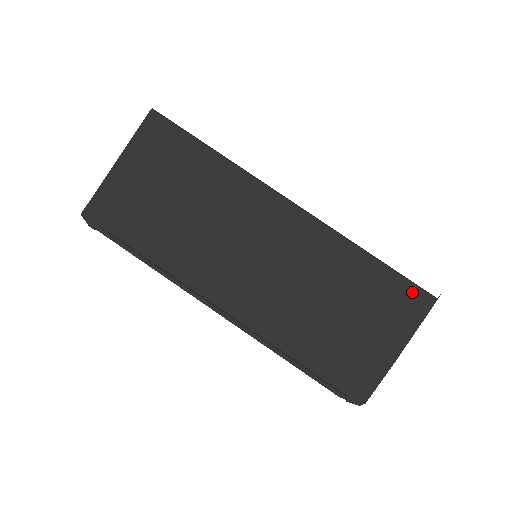
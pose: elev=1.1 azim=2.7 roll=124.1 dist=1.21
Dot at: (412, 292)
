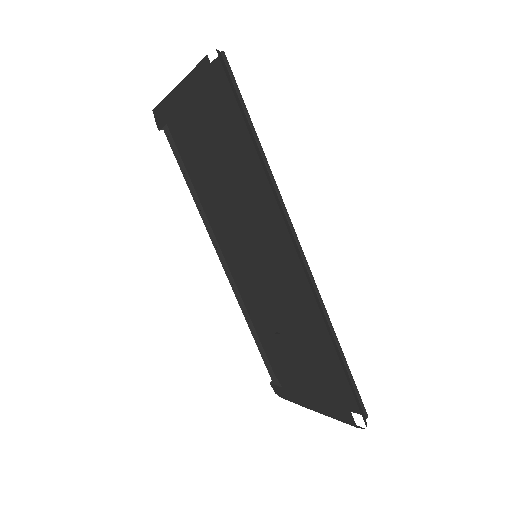
Dot at: (341, 403)
